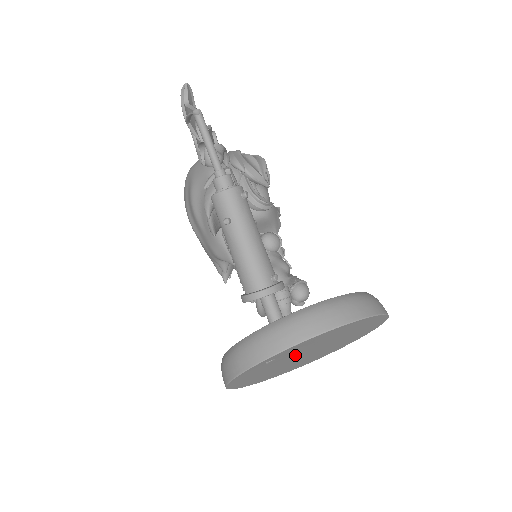
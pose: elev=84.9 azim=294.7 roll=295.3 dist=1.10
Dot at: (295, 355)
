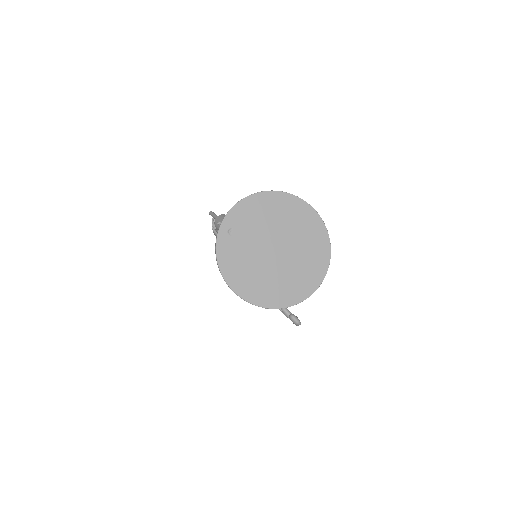
Dot at: (256, 239)
